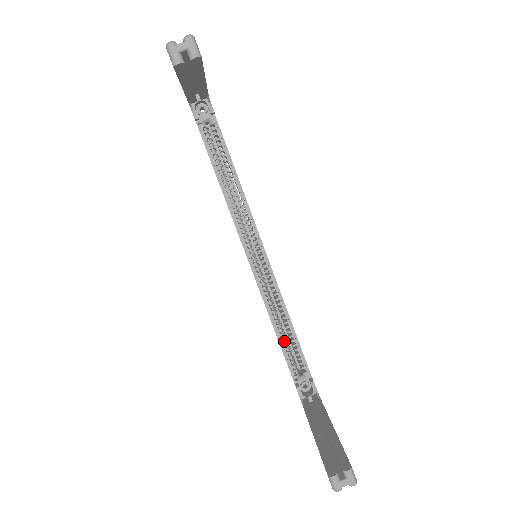
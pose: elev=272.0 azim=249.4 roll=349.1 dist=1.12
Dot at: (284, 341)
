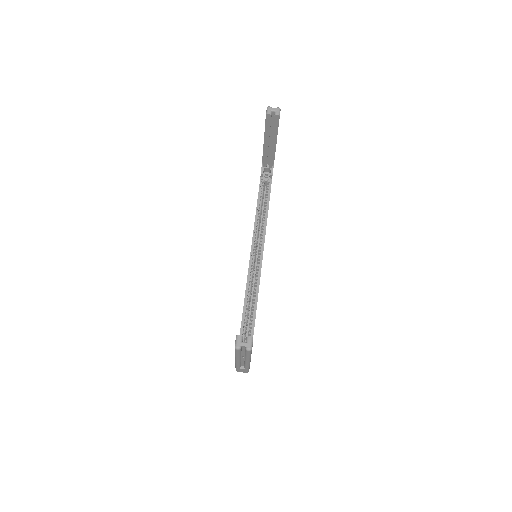
Dot at: (246, 316)
